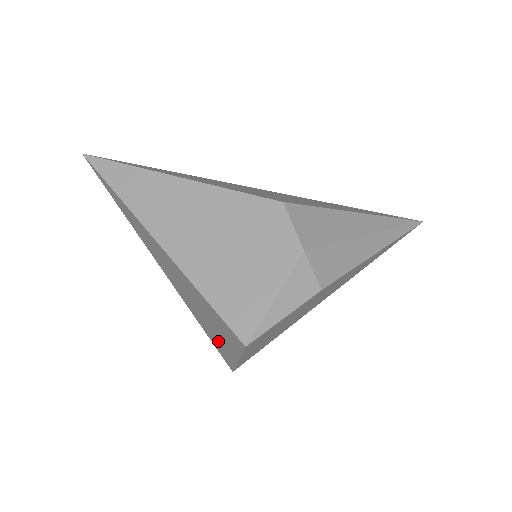
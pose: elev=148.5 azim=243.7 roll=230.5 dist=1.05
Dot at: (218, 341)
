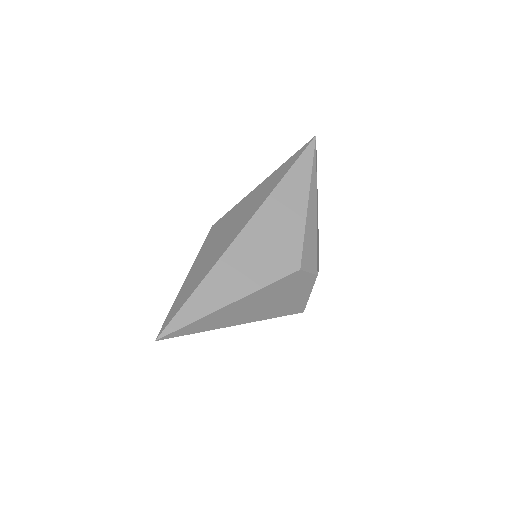
Dot at: occluded
